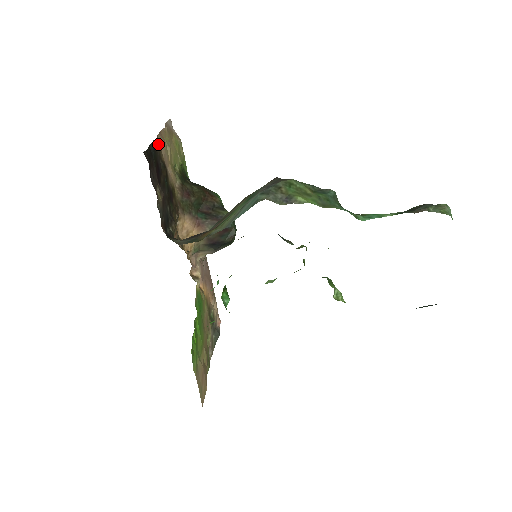
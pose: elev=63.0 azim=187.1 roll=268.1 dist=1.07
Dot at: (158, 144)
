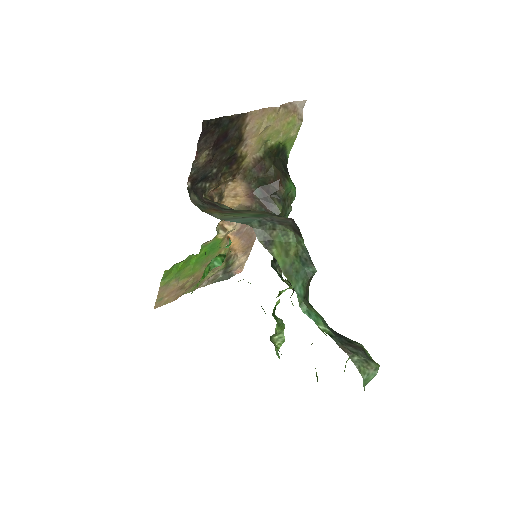
Dot at: (244, 118)
